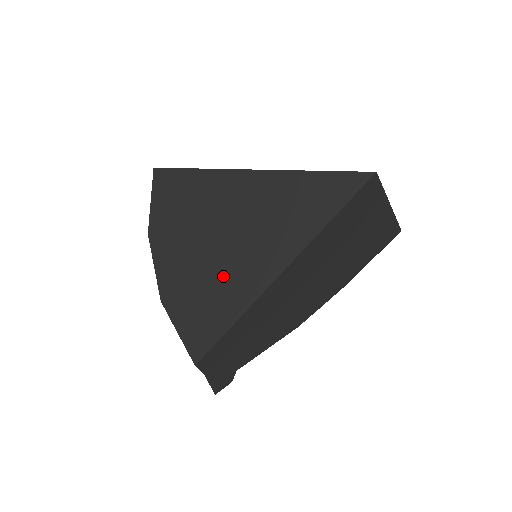
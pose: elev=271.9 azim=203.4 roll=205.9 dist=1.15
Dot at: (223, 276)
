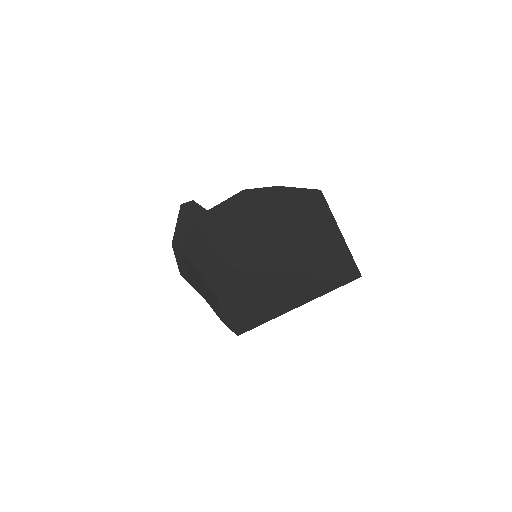
Dot at: (265, 311)
